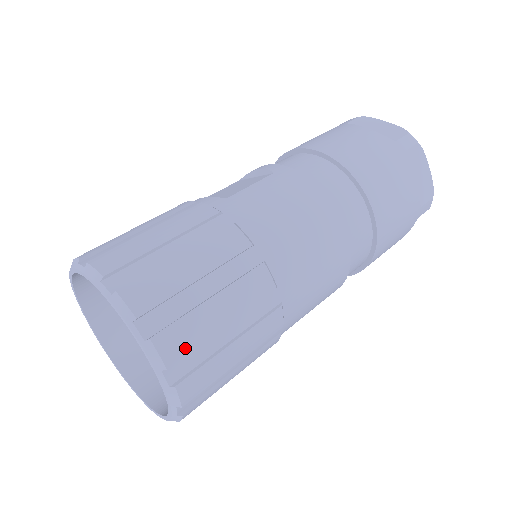
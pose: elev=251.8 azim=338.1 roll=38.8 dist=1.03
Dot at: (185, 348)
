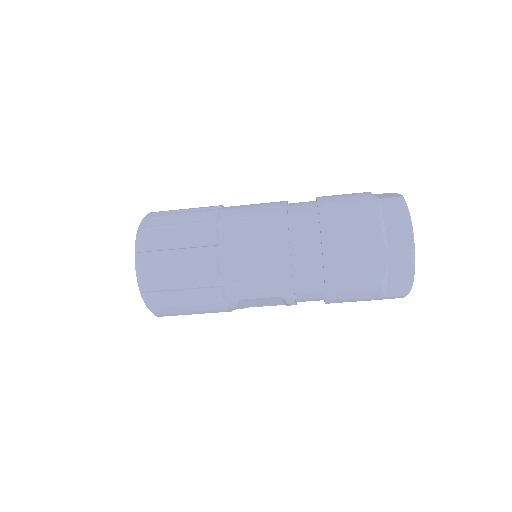
Dot at: (150, 247)
